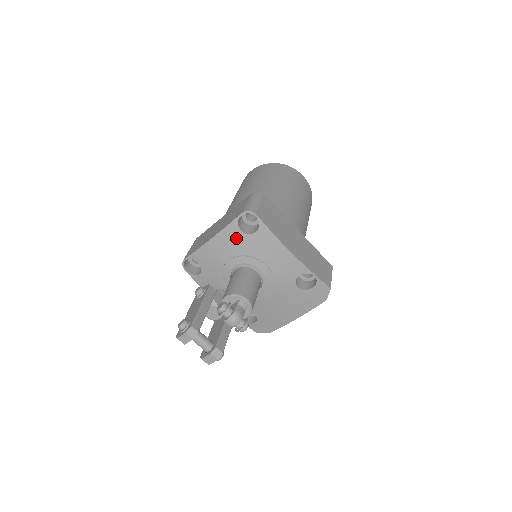
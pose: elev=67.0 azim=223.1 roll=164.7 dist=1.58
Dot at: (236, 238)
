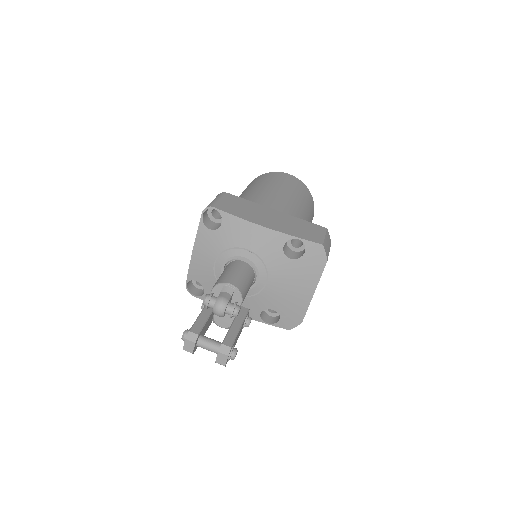
Dot at: (210, 238)
